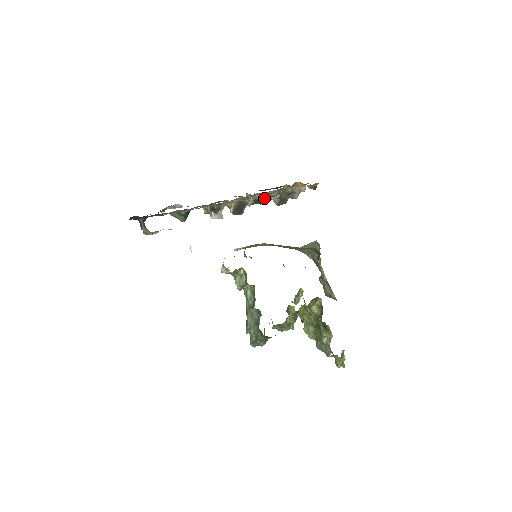
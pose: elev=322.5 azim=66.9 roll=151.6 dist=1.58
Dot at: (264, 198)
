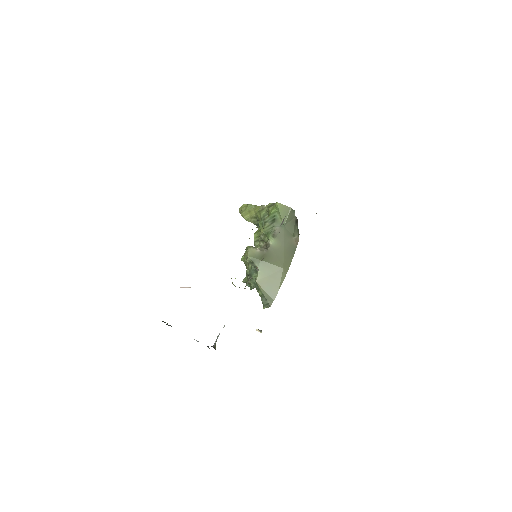
Dot at: occluded
